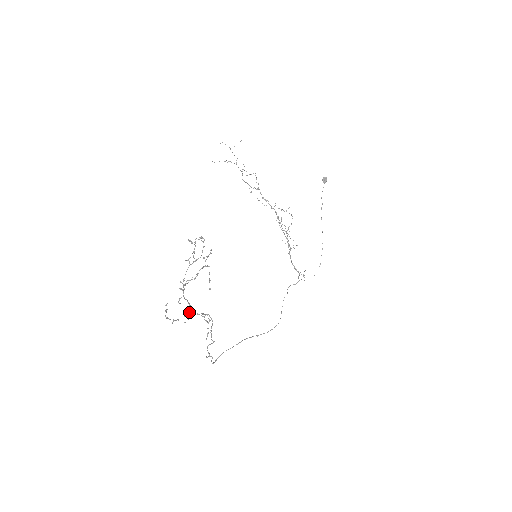
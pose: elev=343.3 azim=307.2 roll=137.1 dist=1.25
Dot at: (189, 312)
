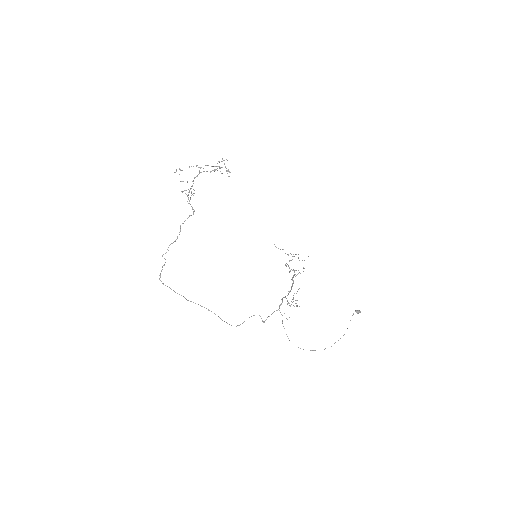
Dot at: (187, 195)
